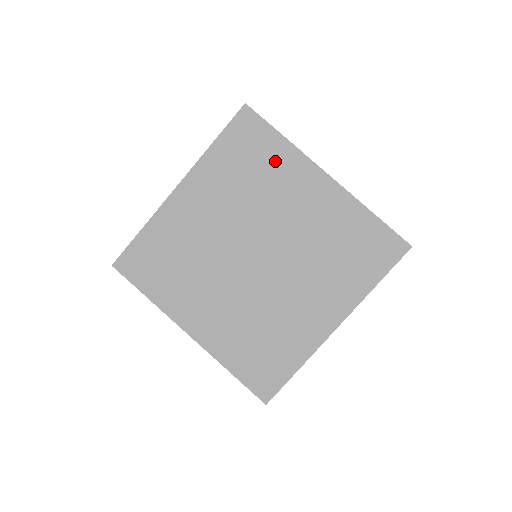
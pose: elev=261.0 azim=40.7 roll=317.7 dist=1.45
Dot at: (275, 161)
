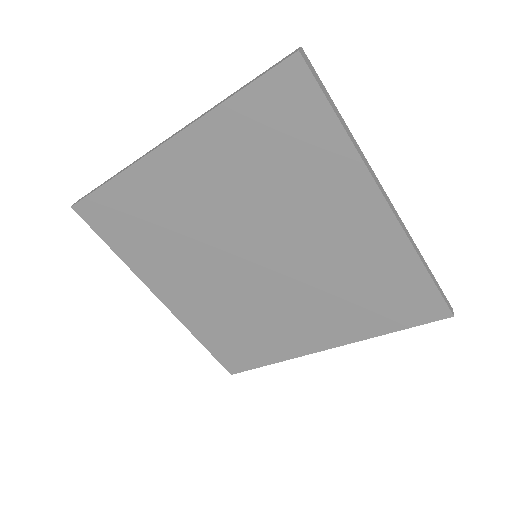
Dot at: (317, 160)
